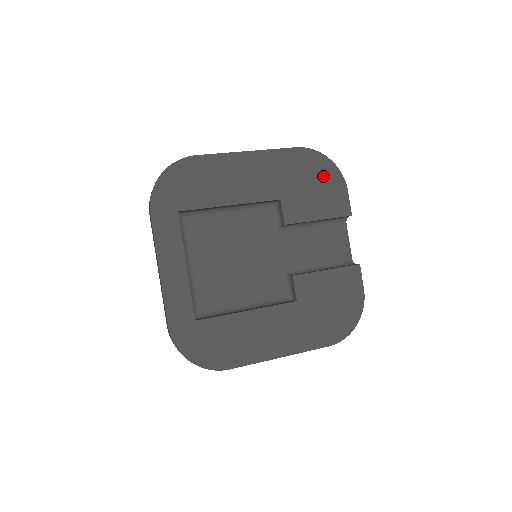
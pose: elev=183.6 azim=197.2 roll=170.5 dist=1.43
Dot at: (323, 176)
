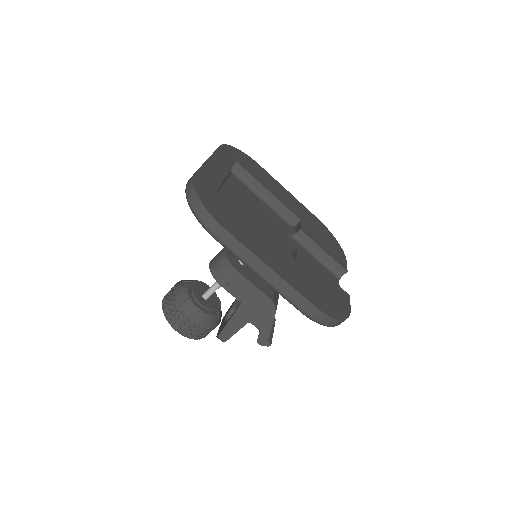
Dot at: (332, 241)
